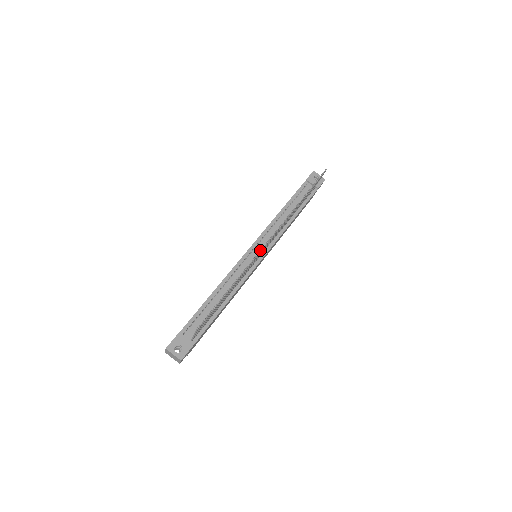
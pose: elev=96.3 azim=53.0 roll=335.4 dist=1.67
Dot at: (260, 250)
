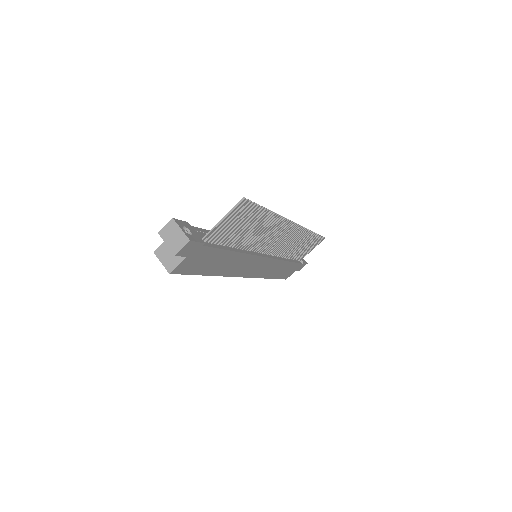
Dot at: (287, 223)
